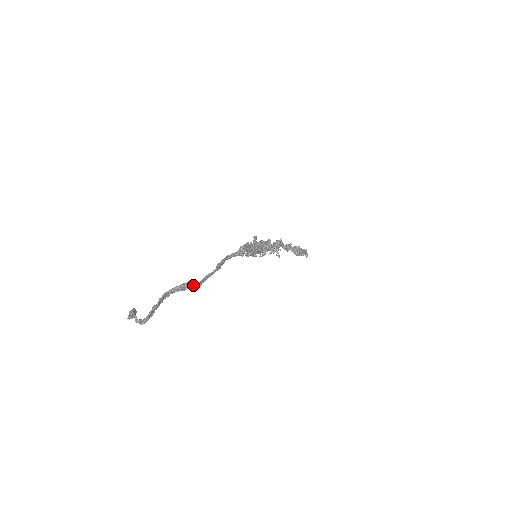
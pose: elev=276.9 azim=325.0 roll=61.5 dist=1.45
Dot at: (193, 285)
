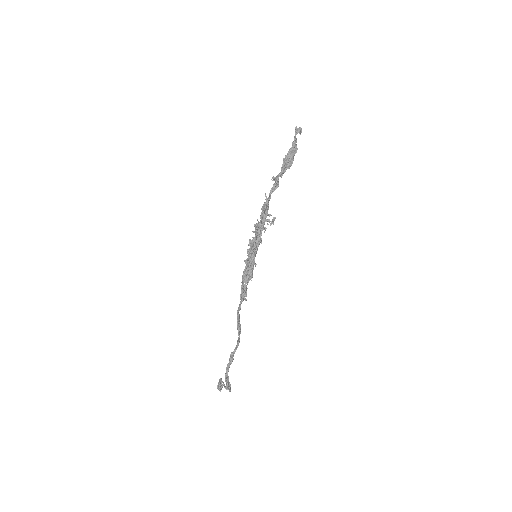
Dot at: occluded
